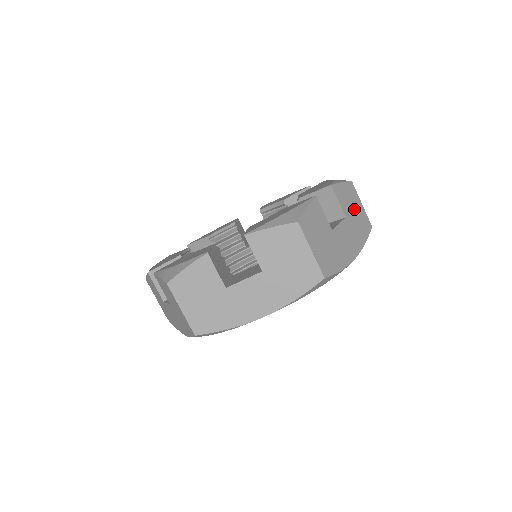
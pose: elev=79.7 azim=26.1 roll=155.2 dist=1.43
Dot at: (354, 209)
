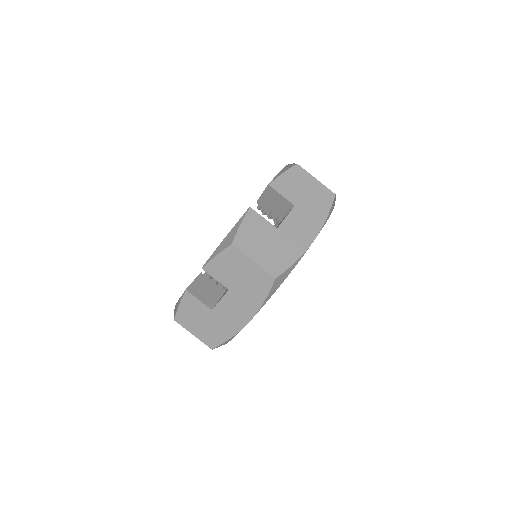
Dot at: (305, 191)
